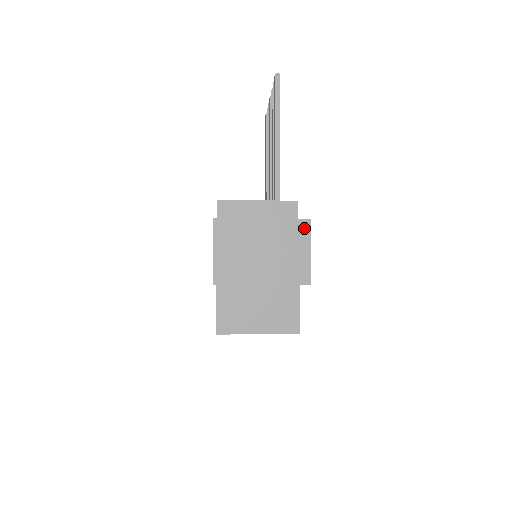
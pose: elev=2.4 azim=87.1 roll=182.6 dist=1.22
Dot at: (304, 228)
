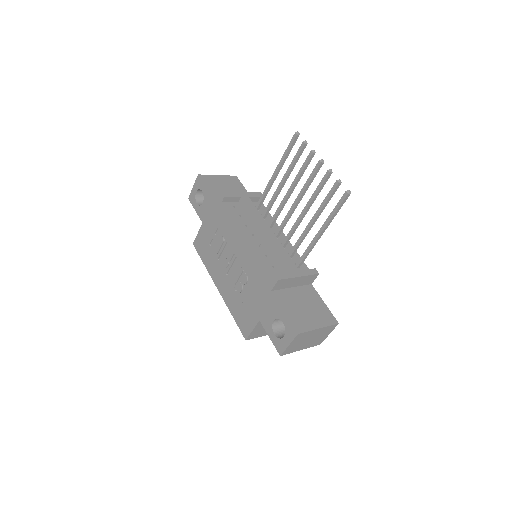
Dot at: (333, 327)
